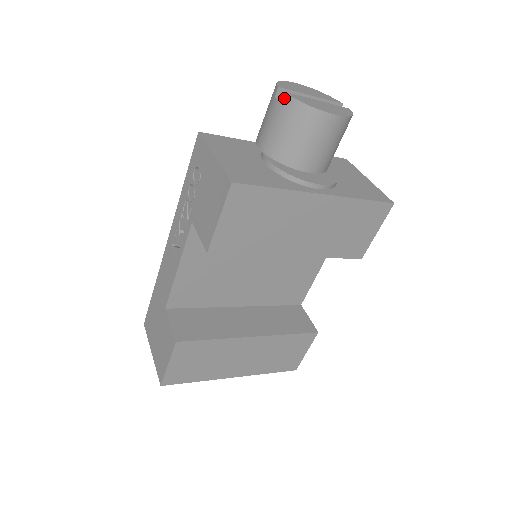
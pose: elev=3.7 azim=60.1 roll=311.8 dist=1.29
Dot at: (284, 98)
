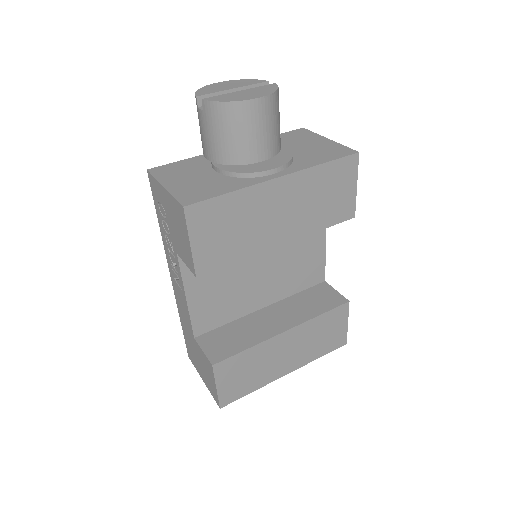
Dot at: (204, 105)
